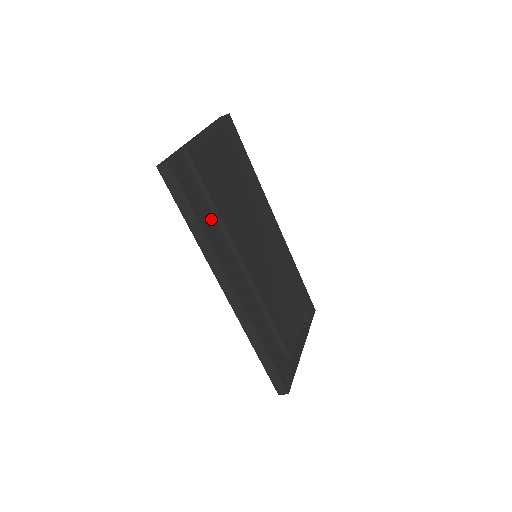
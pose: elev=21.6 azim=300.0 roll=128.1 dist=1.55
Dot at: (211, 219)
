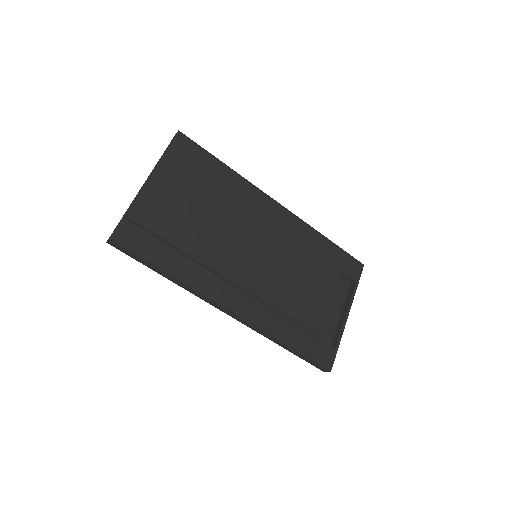
Dot at: (179, 259)
